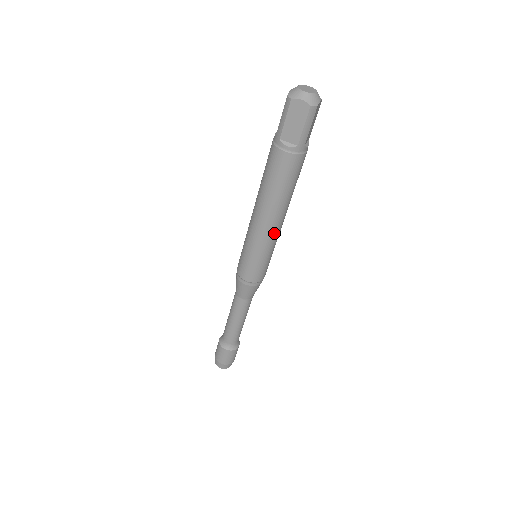
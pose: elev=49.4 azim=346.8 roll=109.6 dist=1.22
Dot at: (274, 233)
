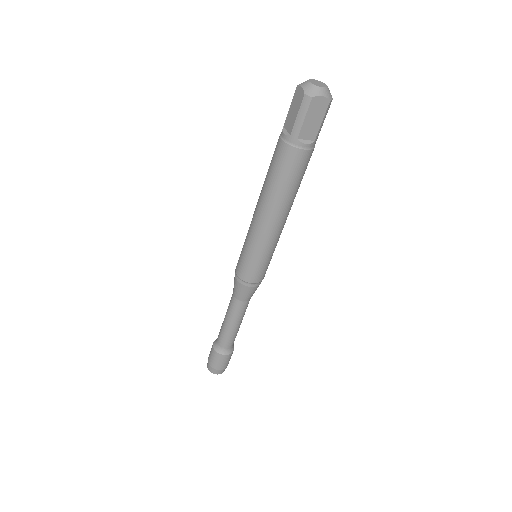
Dot at: (263, 229)
